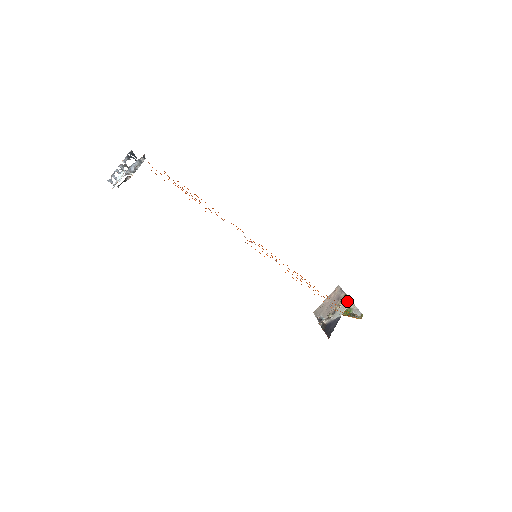
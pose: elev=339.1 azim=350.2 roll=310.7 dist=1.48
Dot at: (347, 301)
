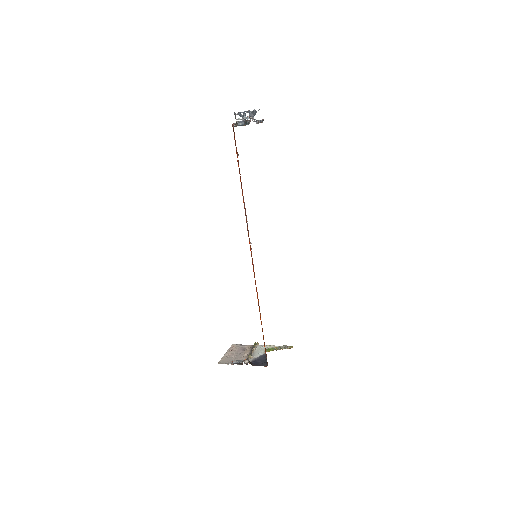
Dot at: (260, 346)
